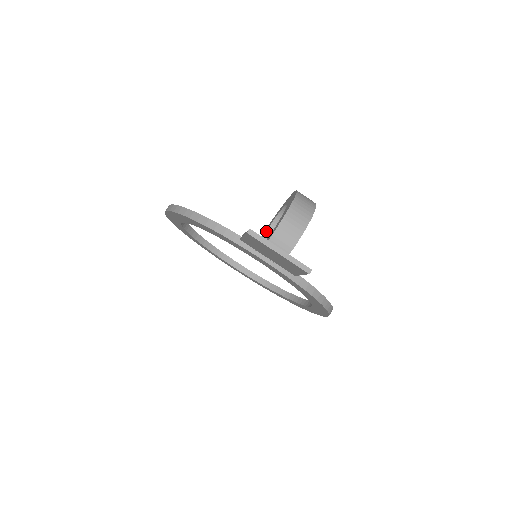
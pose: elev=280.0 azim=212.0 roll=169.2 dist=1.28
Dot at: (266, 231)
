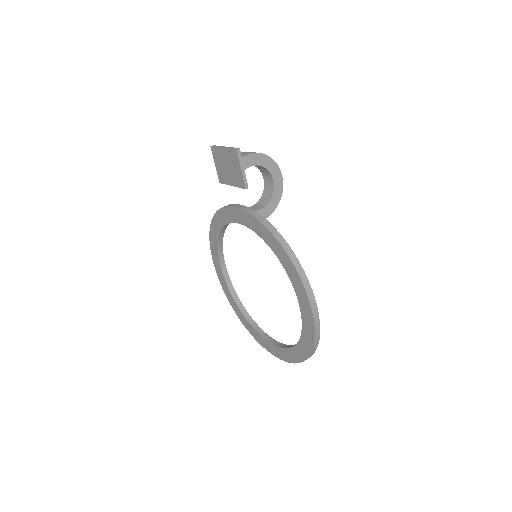
Dot at: (252, 206)
